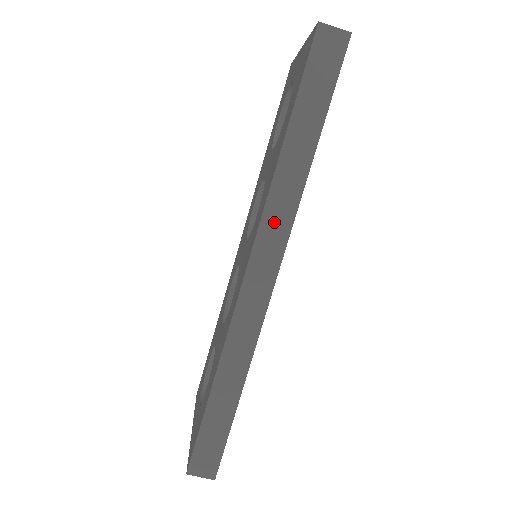
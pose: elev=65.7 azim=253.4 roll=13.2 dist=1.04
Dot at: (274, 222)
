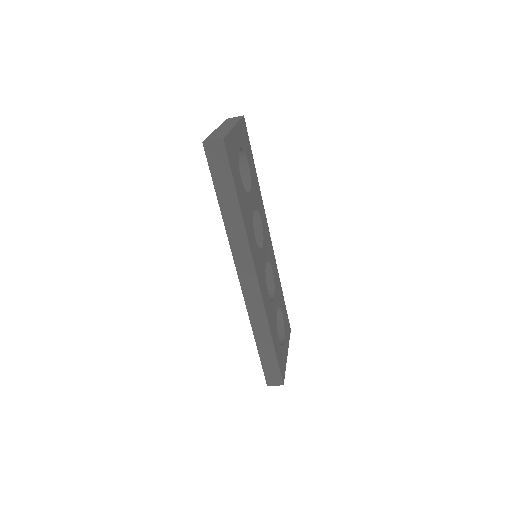
Dot at: (240, 253)
